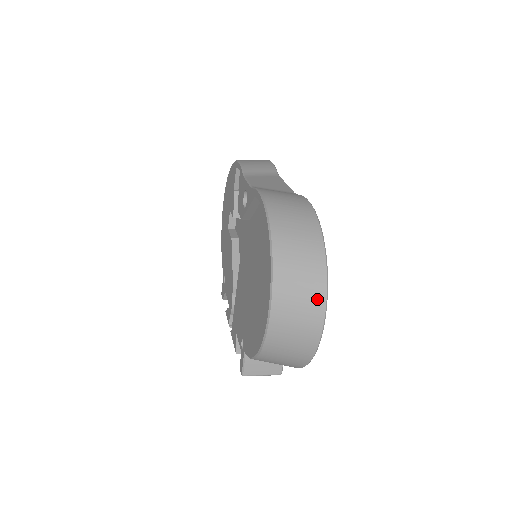
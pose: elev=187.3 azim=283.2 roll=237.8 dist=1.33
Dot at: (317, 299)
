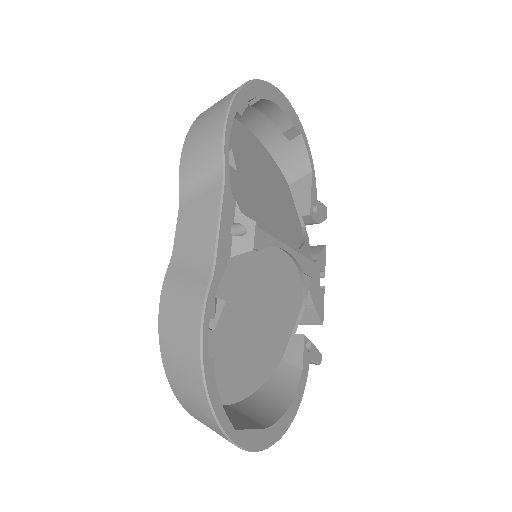
Dot at: occluded
